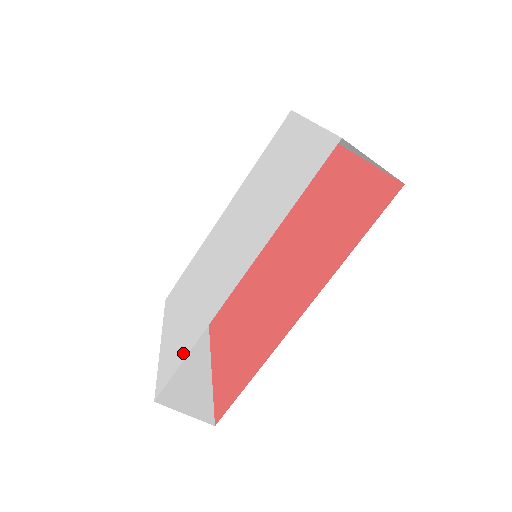
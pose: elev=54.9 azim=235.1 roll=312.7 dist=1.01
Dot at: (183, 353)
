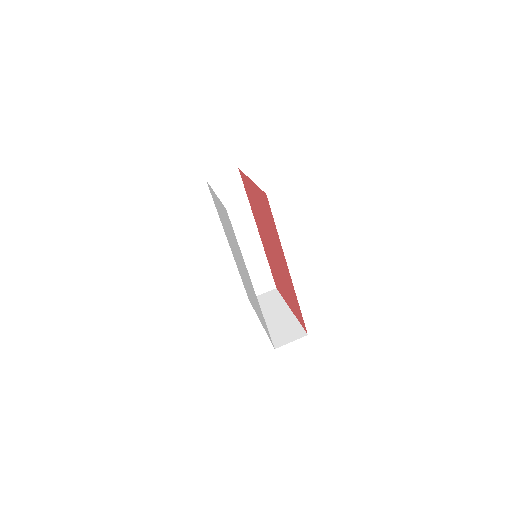
Dot at: (265, 324)
